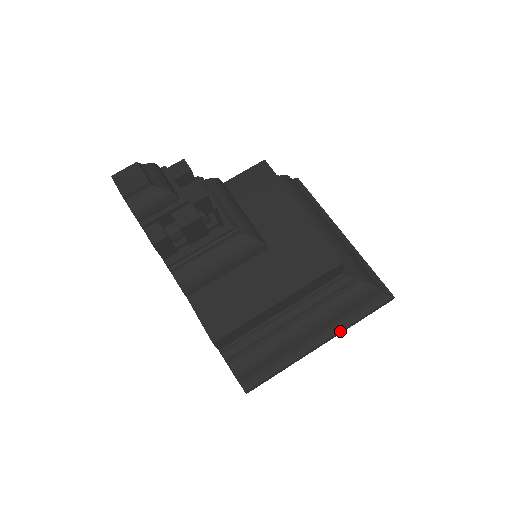
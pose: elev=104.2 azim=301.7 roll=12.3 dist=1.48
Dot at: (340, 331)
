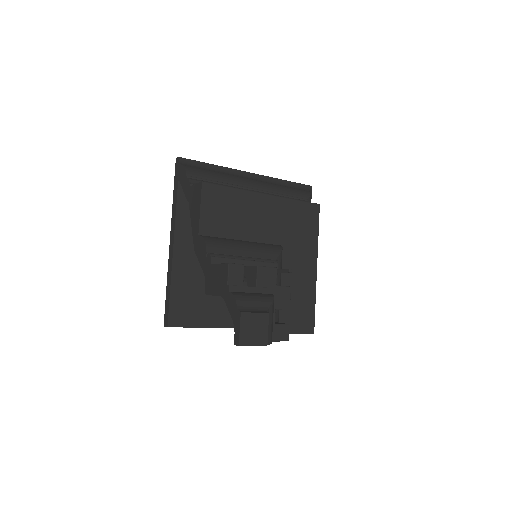
Dot at: occluded
